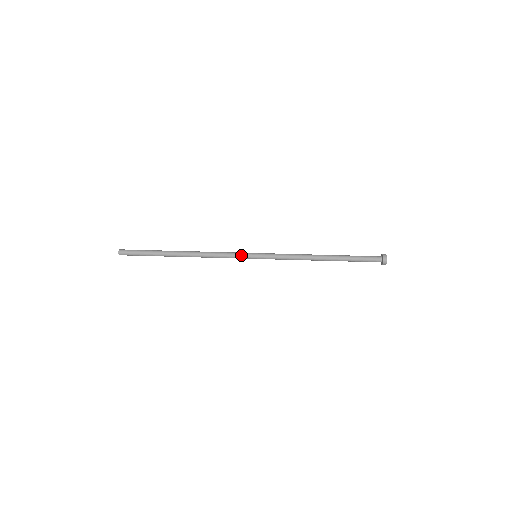
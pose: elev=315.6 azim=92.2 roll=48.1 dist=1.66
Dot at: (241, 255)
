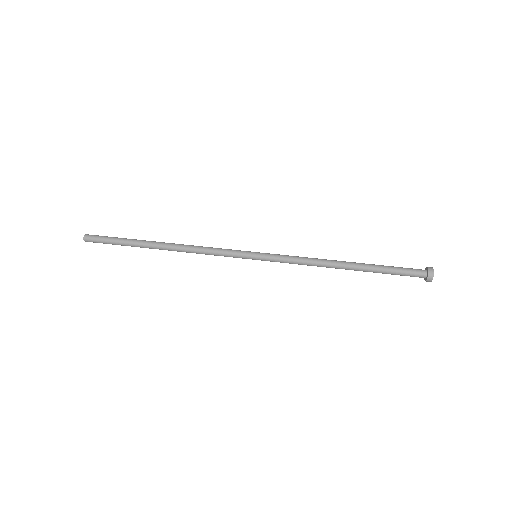
Dot at: (236, 252)
